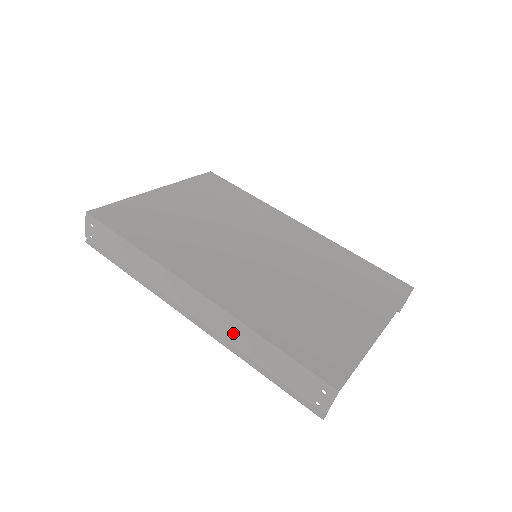
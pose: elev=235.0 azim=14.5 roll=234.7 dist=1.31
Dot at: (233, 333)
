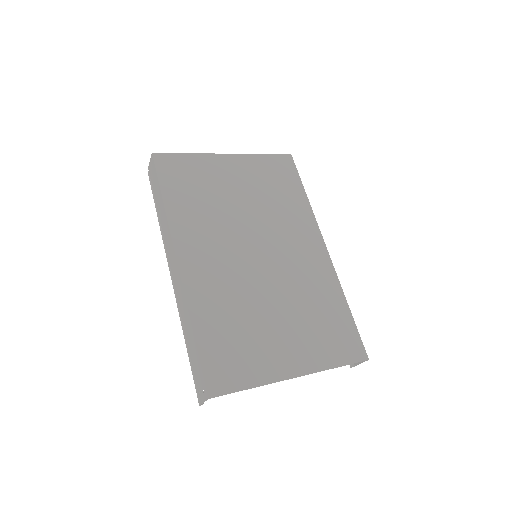
Dot at: (183, 308)
